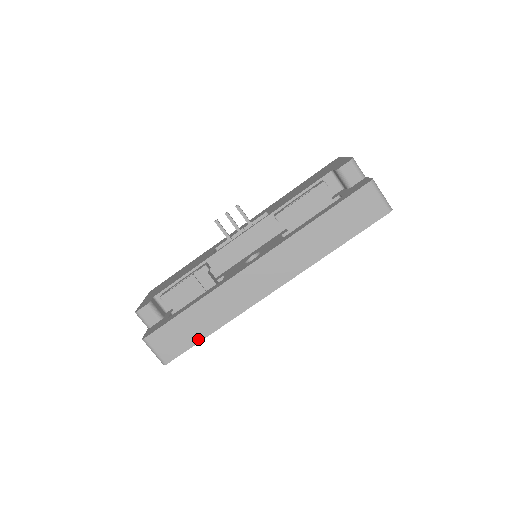
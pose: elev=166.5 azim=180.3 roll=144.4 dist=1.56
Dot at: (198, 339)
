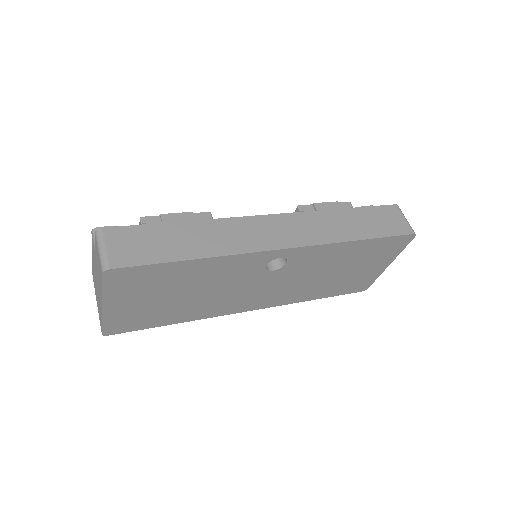
Dot at: (172, 258)
